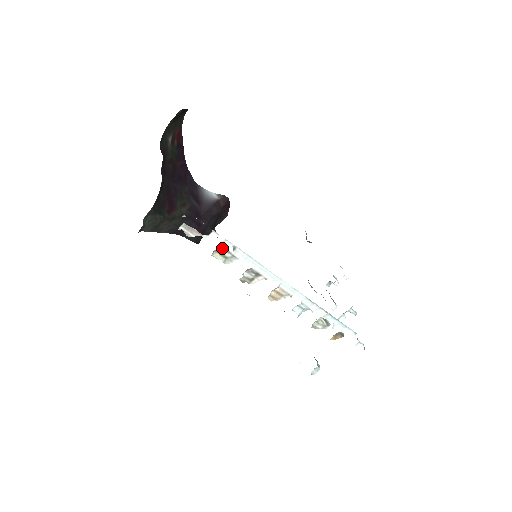
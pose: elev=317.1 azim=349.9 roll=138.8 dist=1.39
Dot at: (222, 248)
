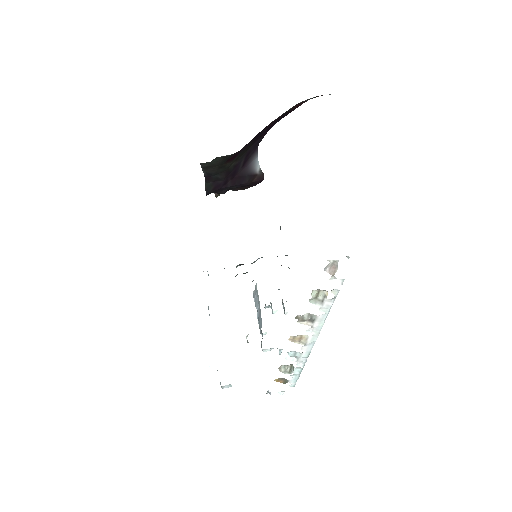
Dot at: (326, 291)
